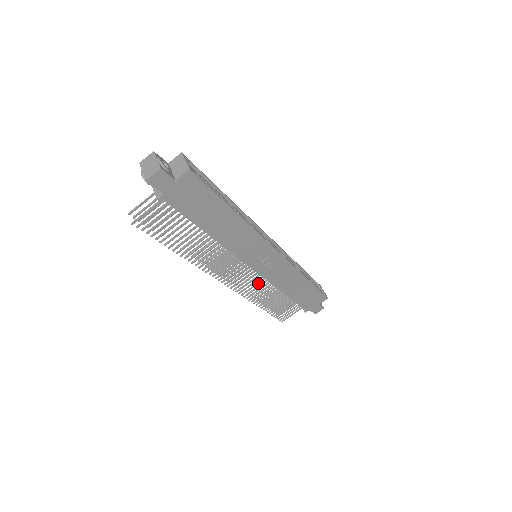
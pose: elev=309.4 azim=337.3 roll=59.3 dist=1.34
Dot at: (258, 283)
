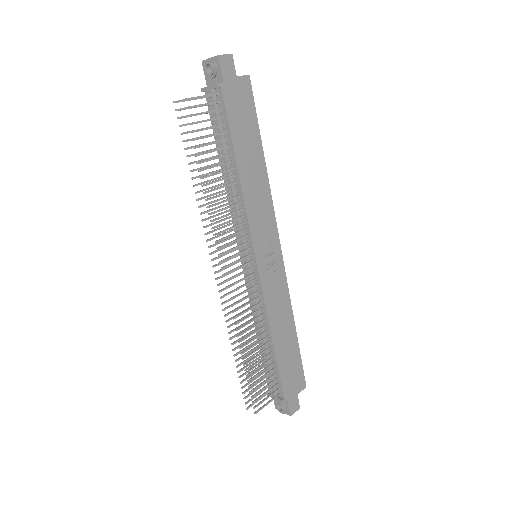
Dot at: (251, 301)
